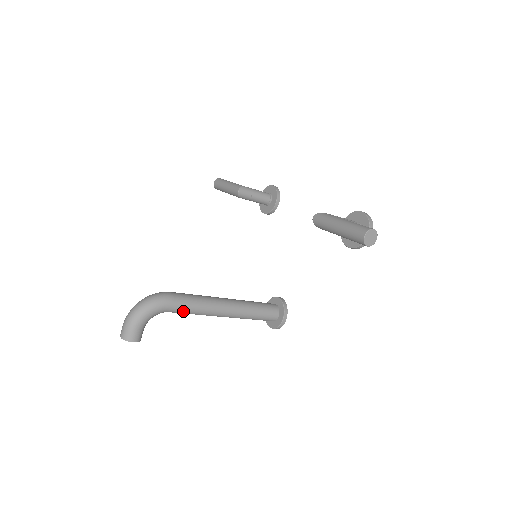
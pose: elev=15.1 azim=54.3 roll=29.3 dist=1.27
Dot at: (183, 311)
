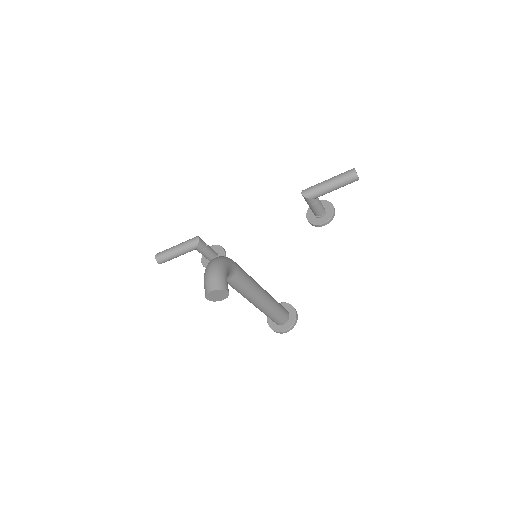
Dot at: (243, 277)
